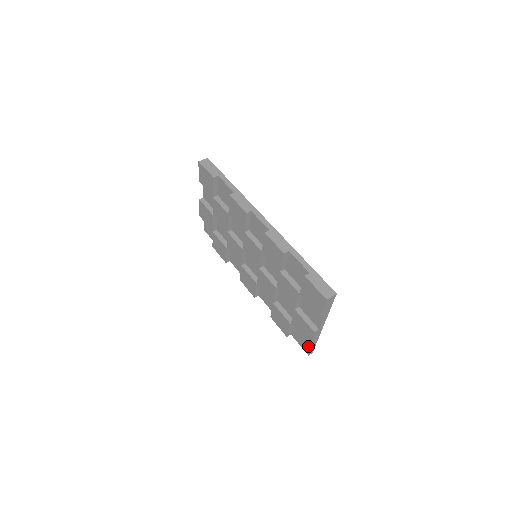
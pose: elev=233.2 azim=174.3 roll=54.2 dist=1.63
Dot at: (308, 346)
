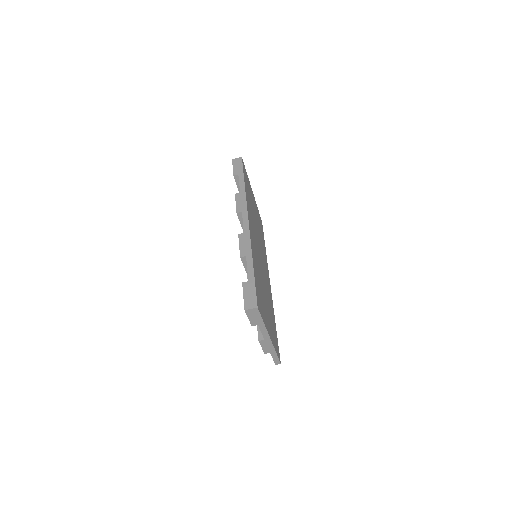
Dot at: occluded
